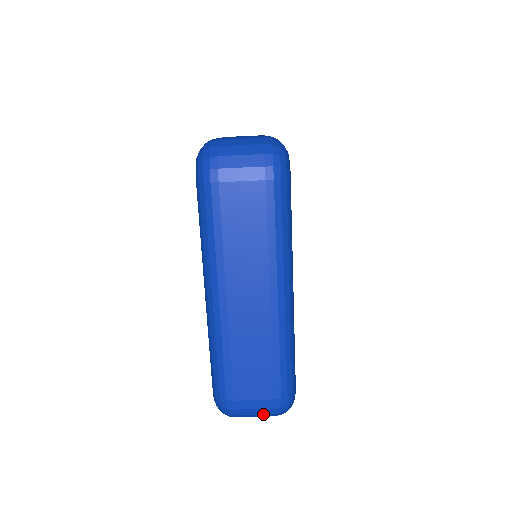
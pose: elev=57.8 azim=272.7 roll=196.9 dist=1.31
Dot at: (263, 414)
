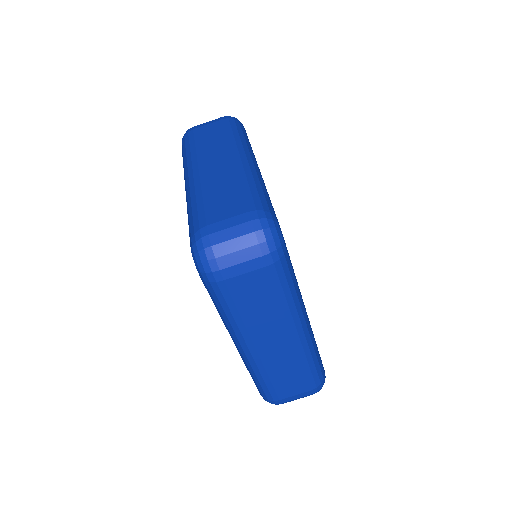
Dot at: (242, 235)
